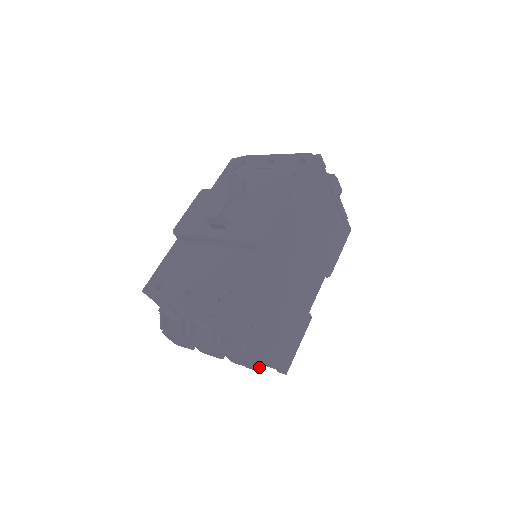
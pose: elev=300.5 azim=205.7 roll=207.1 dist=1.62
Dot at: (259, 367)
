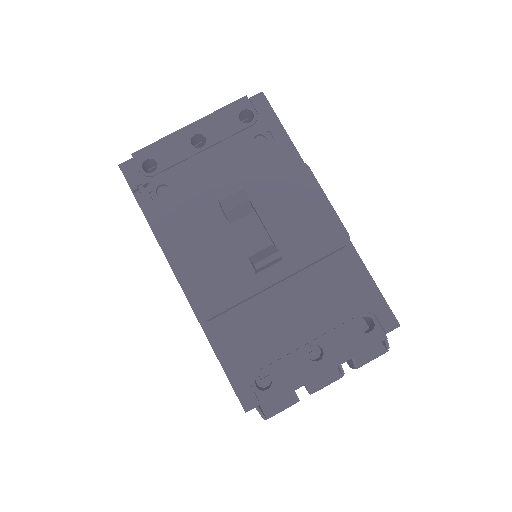
Dot at: occluded
